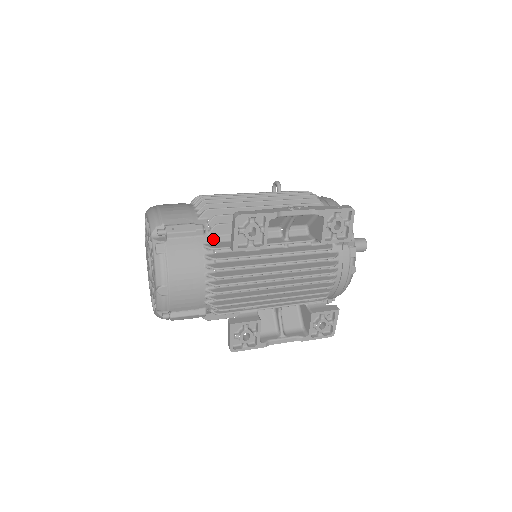
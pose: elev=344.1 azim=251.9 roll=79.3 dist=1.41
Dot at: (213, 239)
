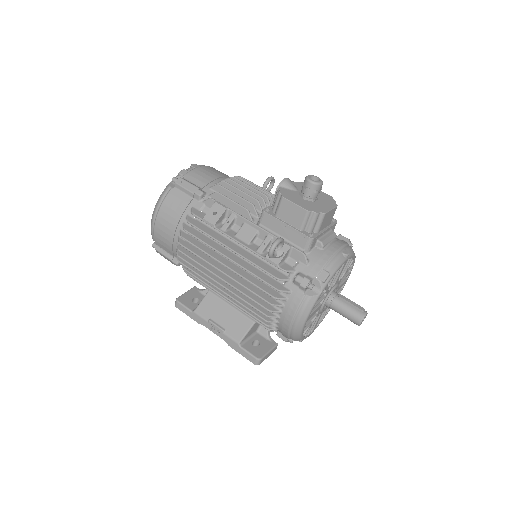
Dot at: occluded
